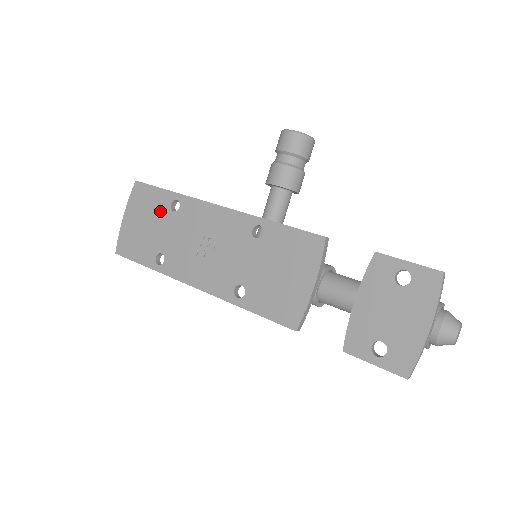
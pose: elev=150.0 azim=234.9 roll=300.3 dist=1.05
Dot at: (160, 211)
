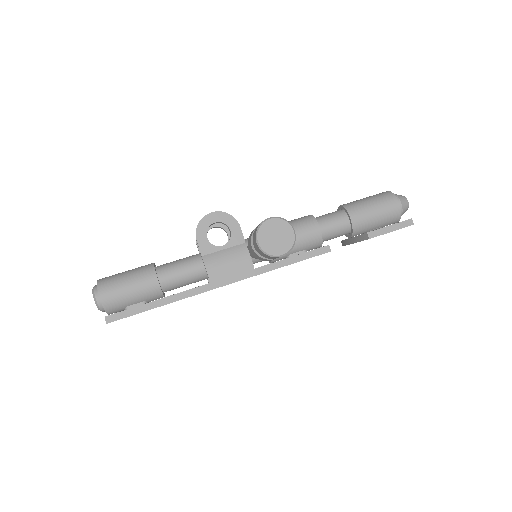
Dot at: occluded
